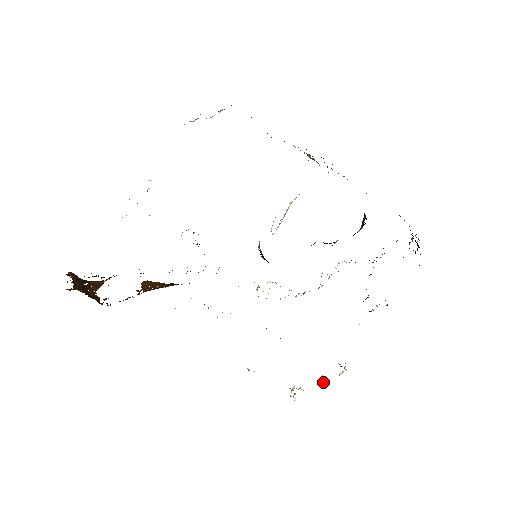
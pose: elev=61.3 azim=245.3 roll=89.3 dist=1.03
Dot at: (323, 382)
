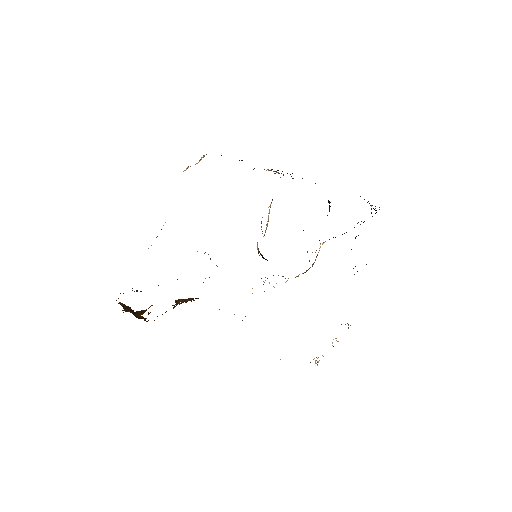
Dot at: occluded
